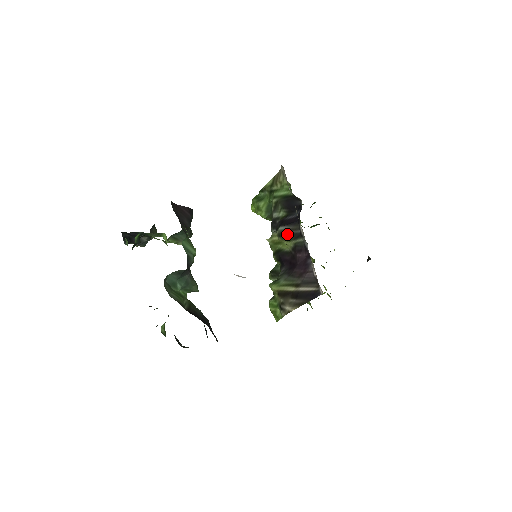
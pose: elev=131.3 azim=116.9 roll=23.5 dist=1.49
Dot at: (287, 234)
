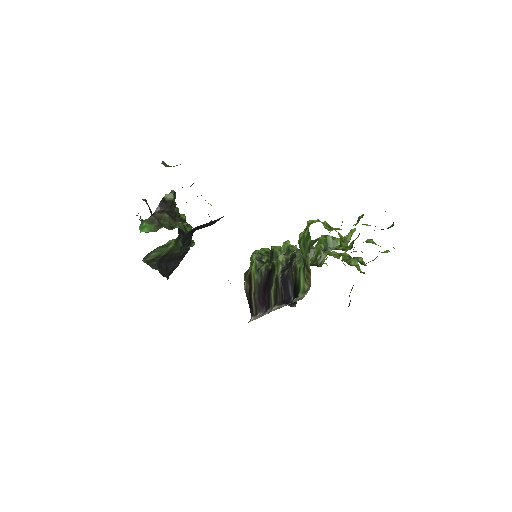
Dot at: (277, 287)
